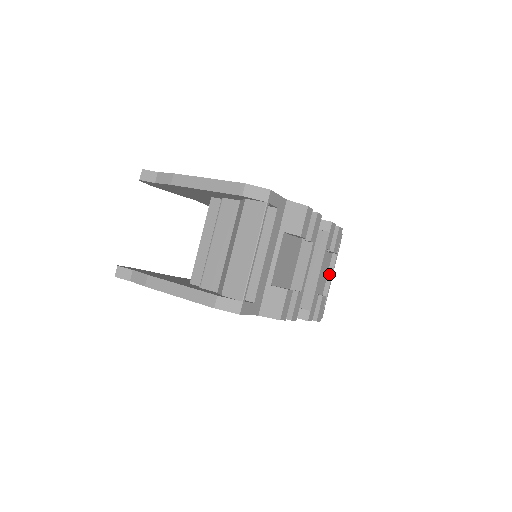
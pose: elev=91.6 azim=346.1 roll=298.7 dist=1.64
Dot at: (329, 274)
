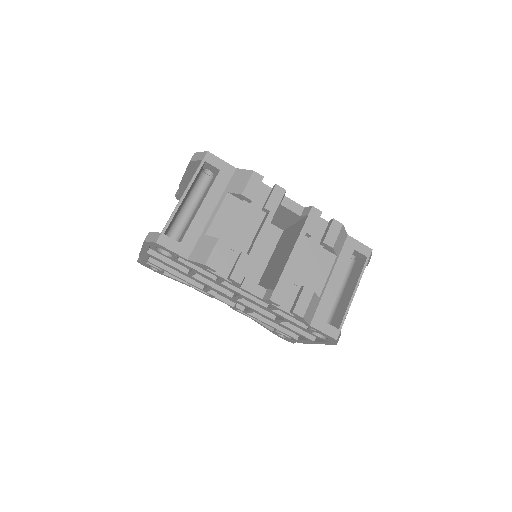
Dot at: (352, 291)
